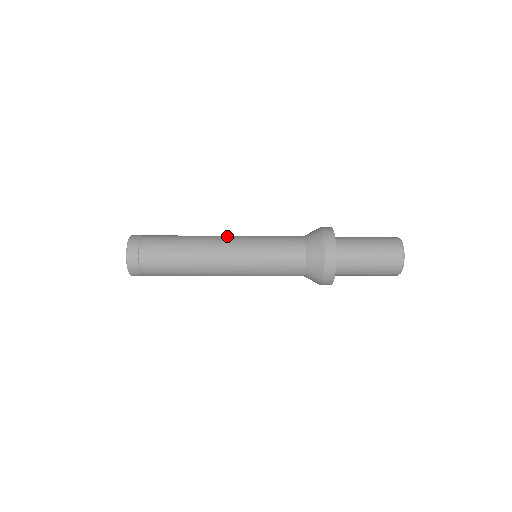
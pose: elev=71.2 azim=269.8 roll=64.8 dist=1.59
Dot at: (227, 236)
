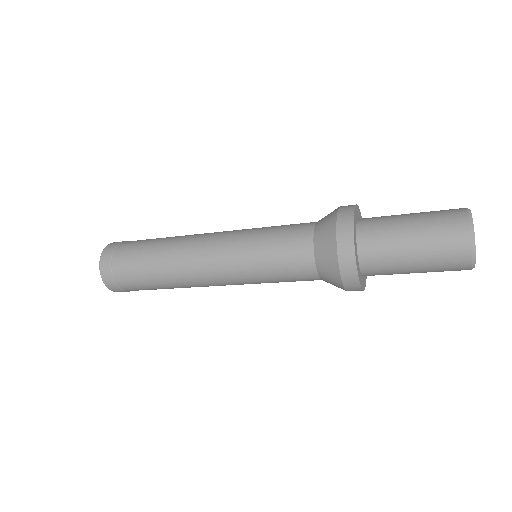
Dot at: (213, 234)
